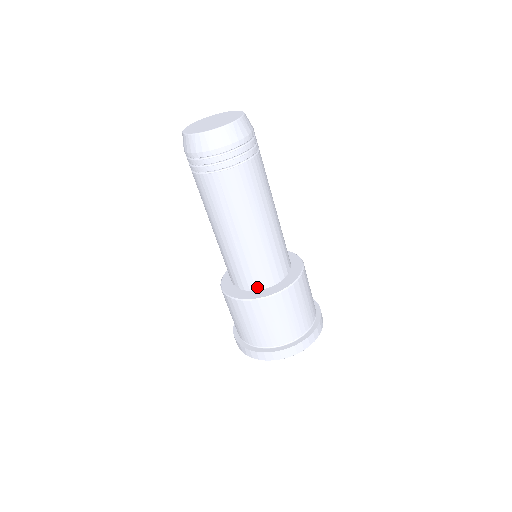
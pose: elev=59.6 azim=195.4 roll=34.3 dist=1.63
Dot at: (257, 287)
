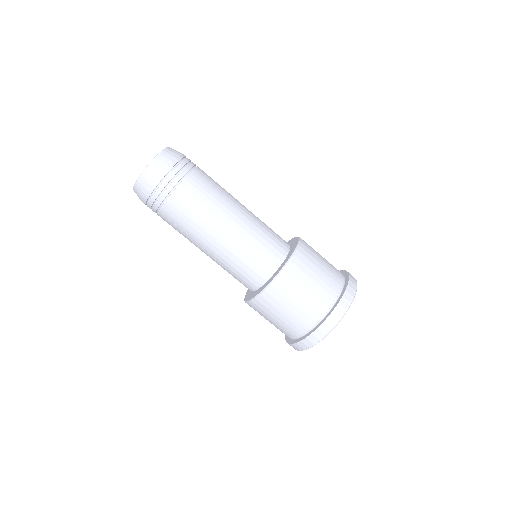
Dot at: (273, 268)
